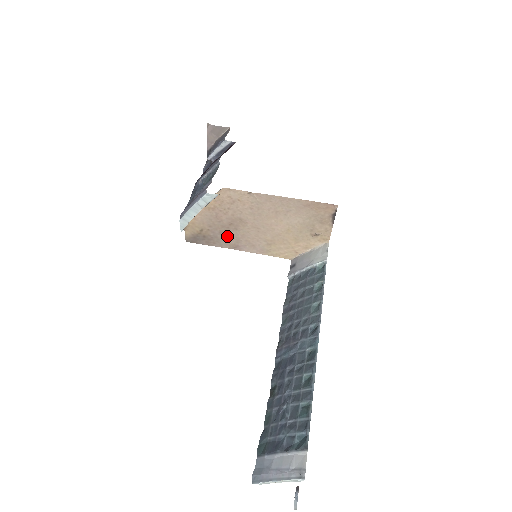
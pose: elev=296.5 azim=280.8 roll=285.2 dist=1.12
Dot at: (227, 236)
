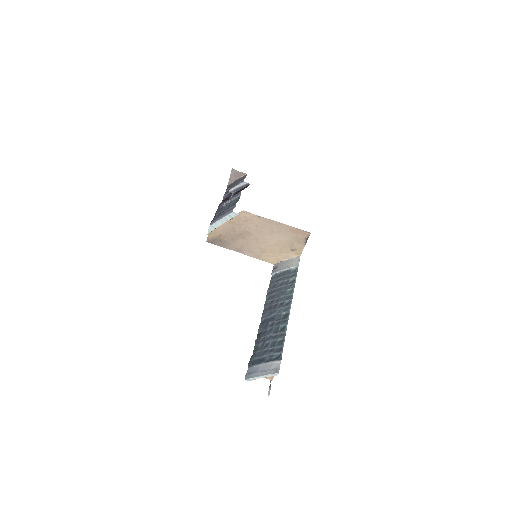
Dot at: (236, 242)
